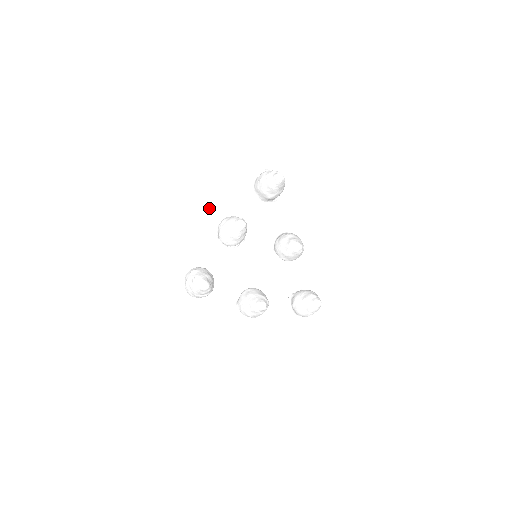
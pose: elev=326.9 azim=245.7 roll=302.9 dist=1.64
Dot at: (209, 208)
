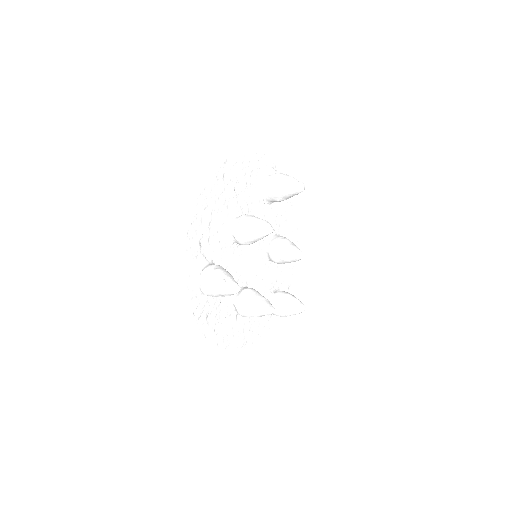
Dot at: (227, 201)
